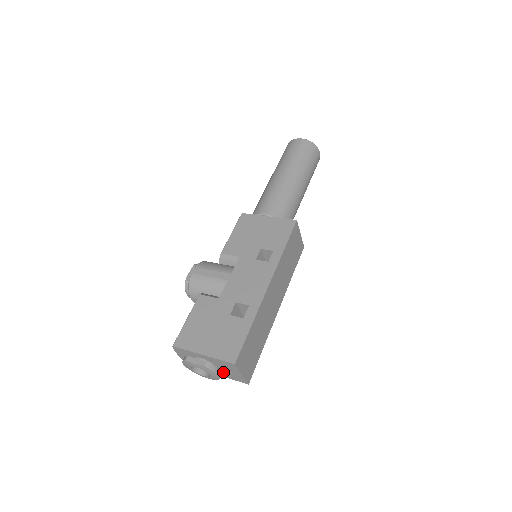
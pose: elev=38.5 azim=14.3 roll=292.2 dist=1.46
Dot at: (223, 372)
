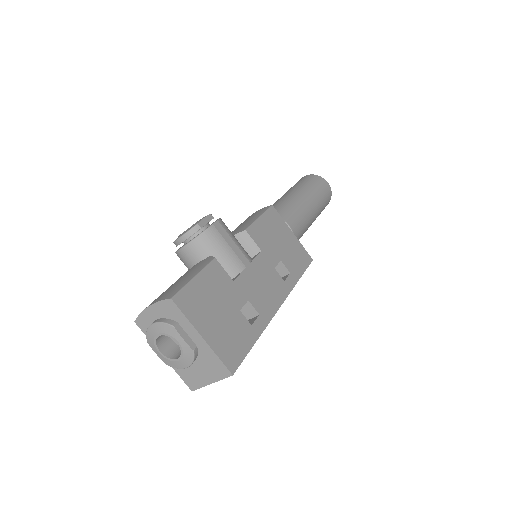
Dot at: occluded
